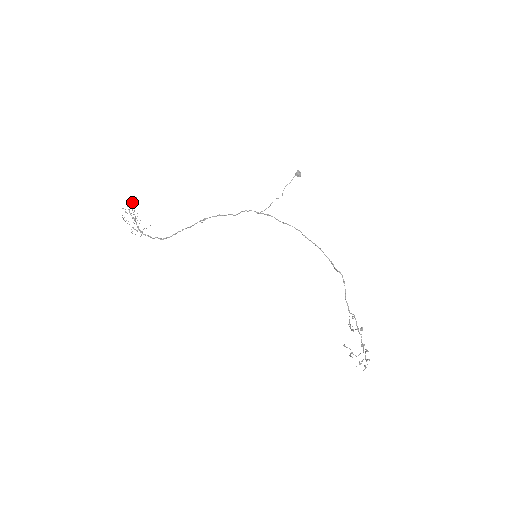
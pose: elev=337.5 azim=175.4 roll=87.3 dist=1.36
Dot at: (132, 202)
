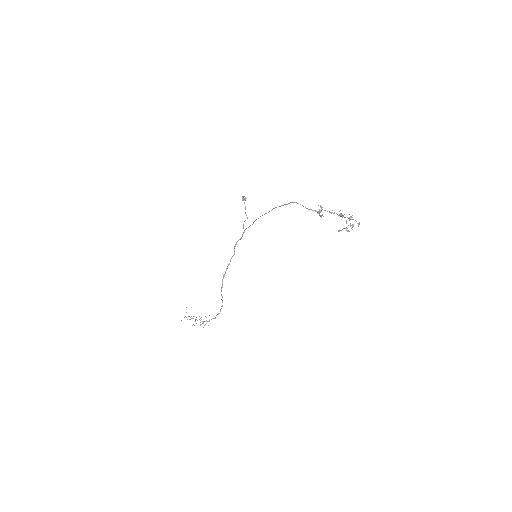
Dot at: occluded
